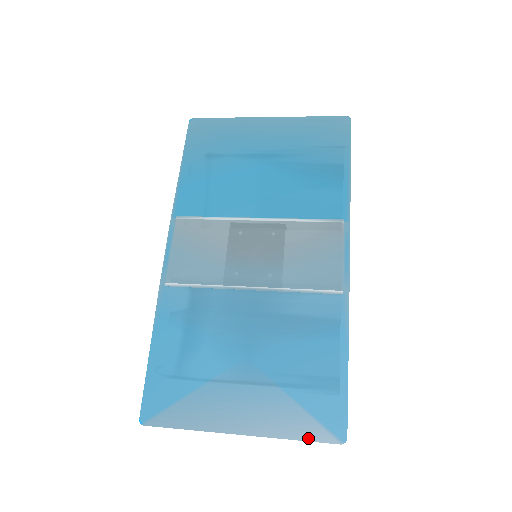
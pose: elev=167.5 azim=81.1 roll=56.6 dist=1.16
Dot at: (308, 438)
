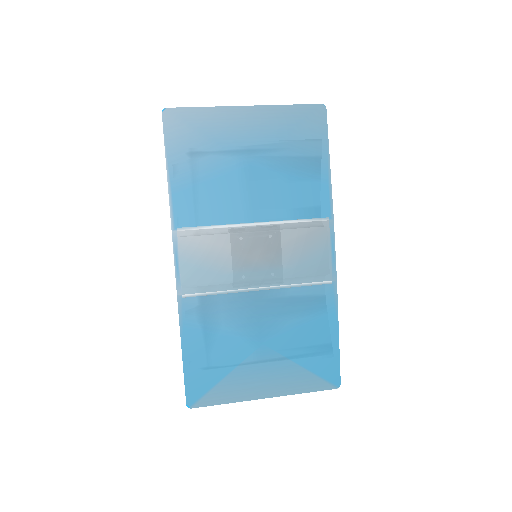
Dot at: (315, 390)
